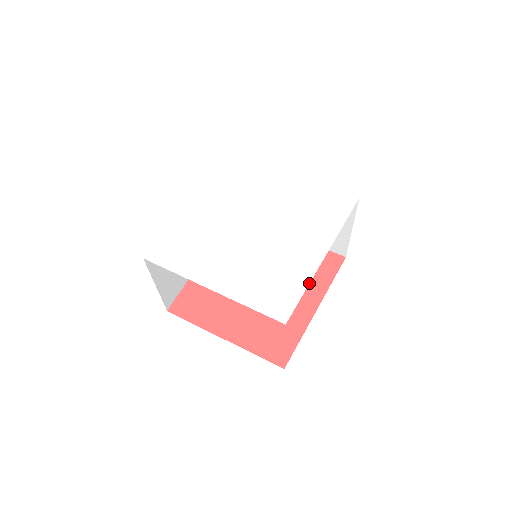
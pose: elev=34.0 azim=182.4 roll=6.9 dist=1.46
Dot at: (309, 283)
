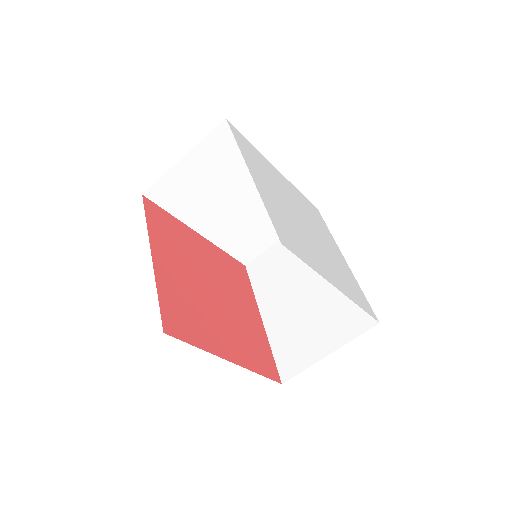
Dot at: occluded
